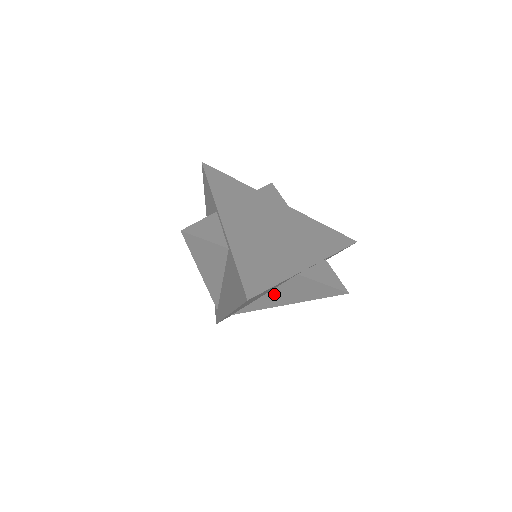
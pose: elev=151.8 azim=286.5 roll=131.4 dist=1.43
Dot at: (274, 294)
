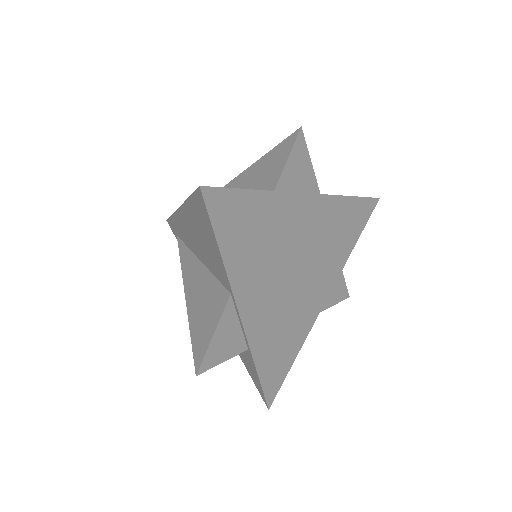
Dot at: occluded
